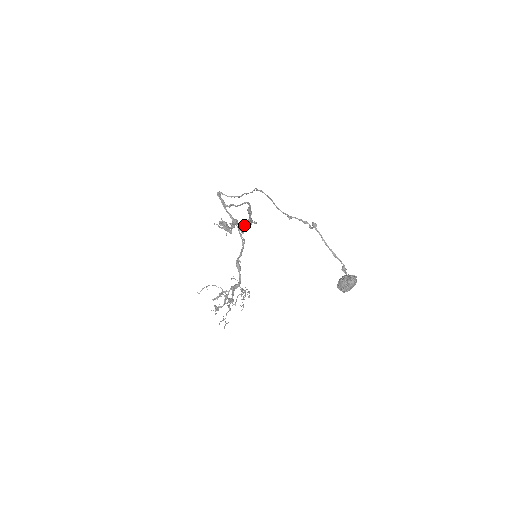
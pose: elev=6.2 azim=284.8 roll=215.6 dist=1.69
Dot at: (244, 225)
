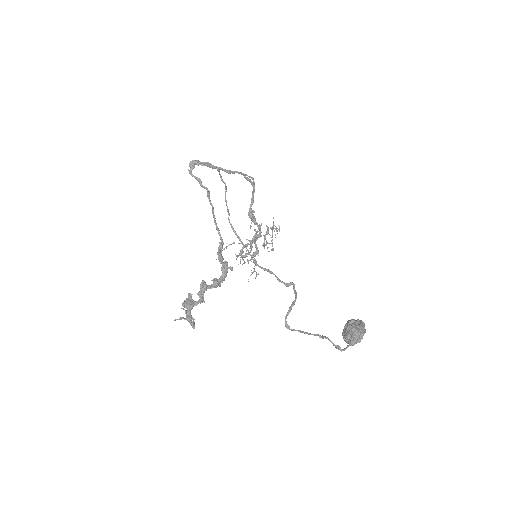
Dot at: (216, 283)
